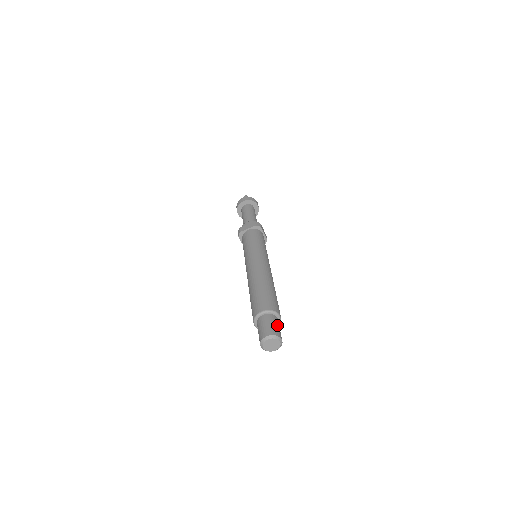
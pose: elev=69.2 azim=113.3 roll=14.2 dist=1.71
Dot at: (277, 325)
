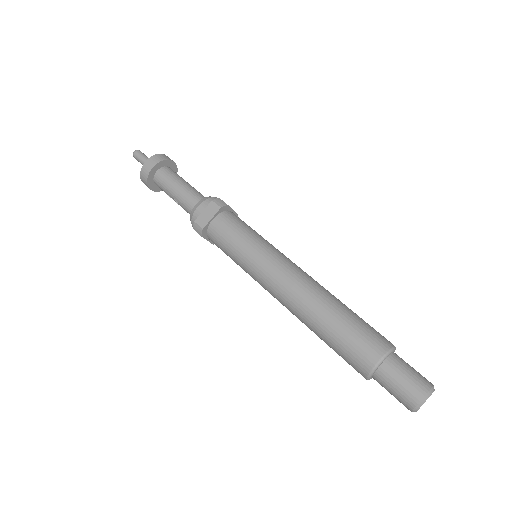
Dot at: (410, 367)
